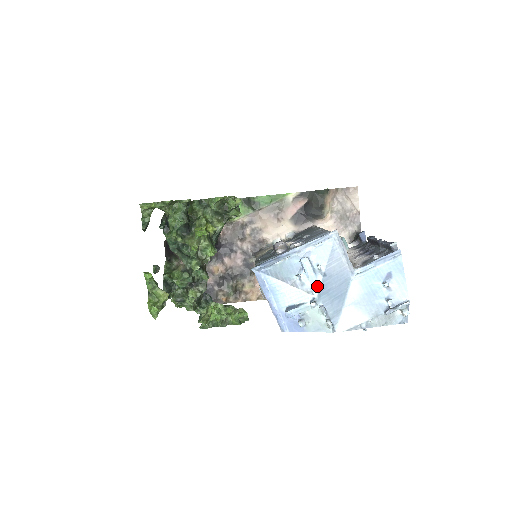
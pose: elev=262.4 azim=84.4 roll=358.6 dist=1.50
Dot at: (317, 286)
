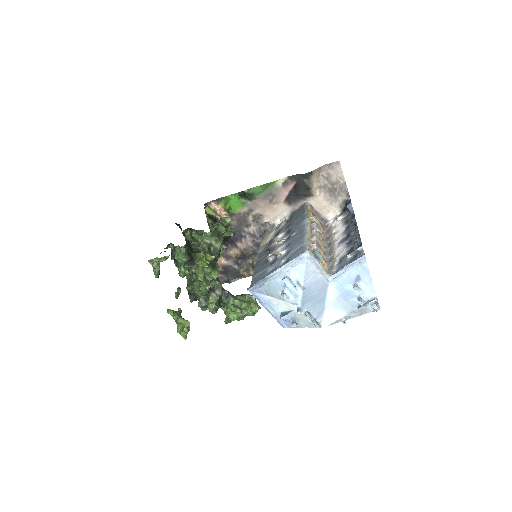
Dot at: (299, 298)
